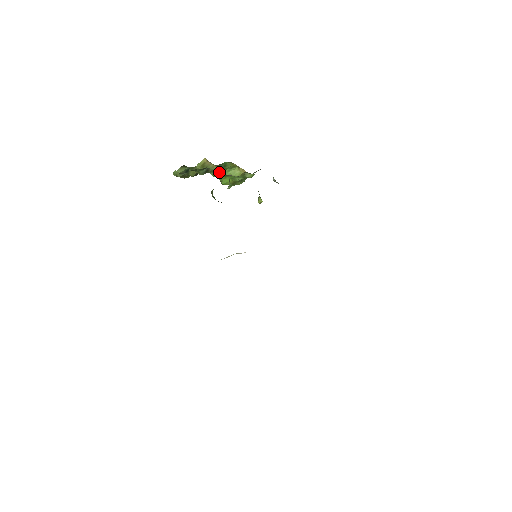
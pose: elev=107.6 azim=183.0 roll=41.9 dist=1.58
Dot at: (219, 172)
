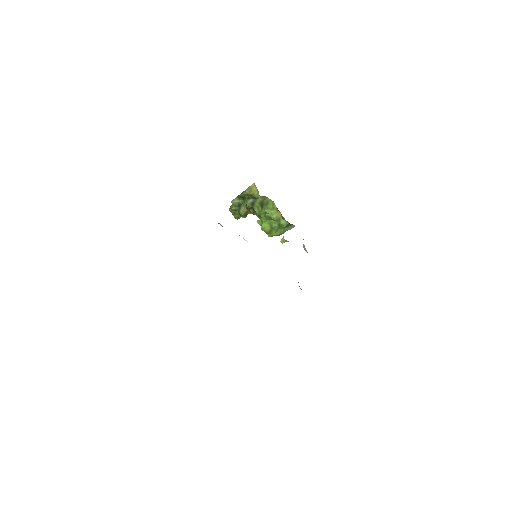
Dot at: (262, 211)
